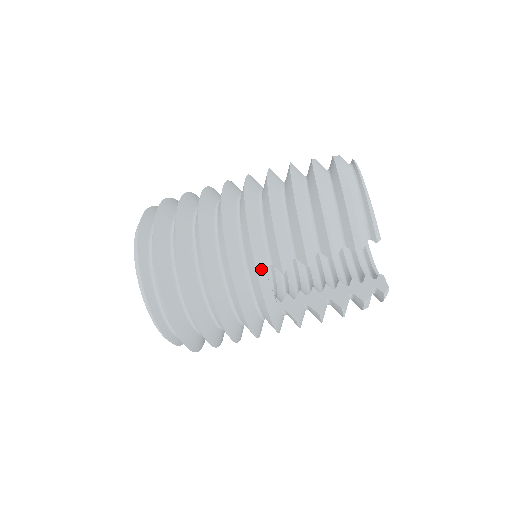
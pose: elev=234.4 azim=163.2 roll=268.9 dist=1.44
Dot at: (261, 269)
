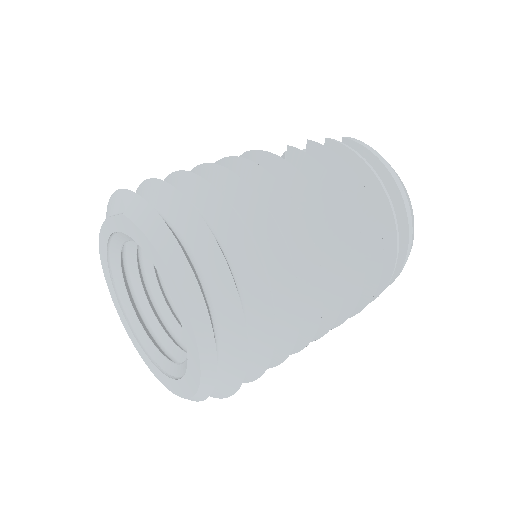
Dot at: occluded
